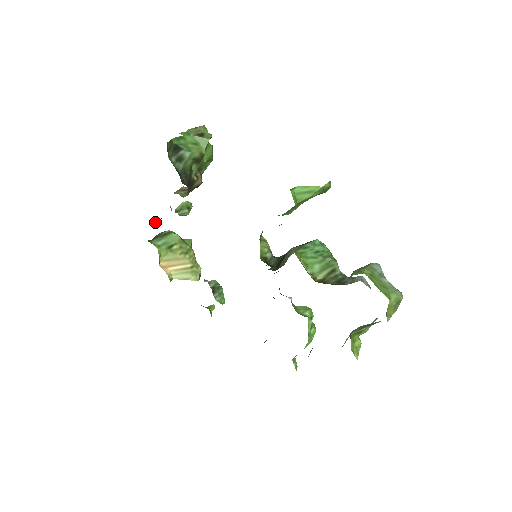
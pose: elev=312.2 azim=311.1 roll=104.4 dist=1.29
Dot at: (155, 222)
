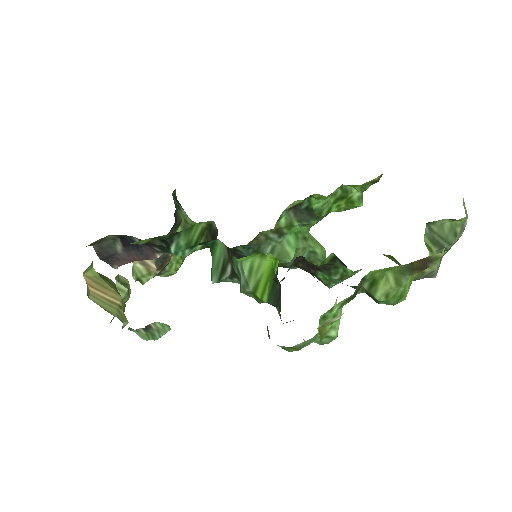
Dot at: (102, 249)
